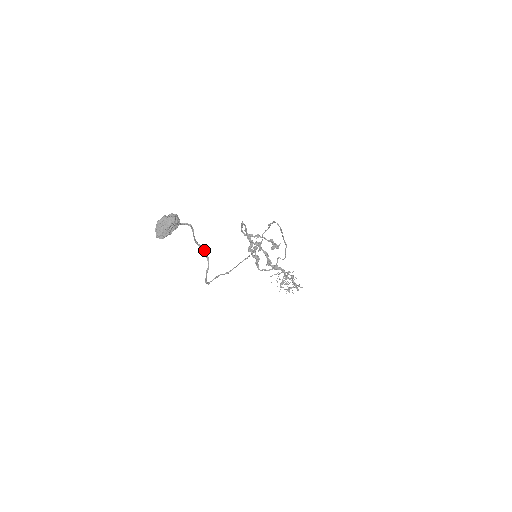
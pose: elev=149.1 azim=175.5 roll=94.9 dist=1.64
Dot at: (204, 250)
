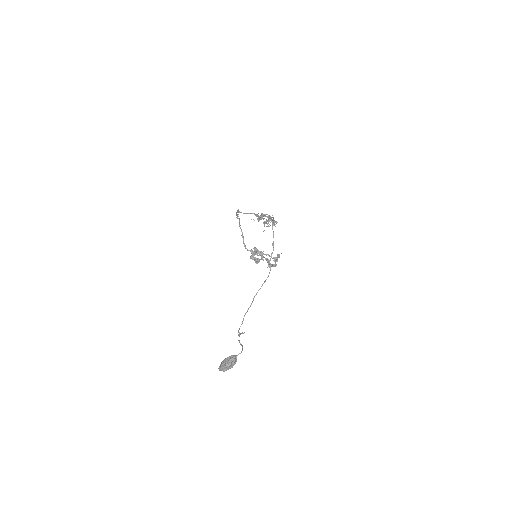
Dot at: (242, 333)
